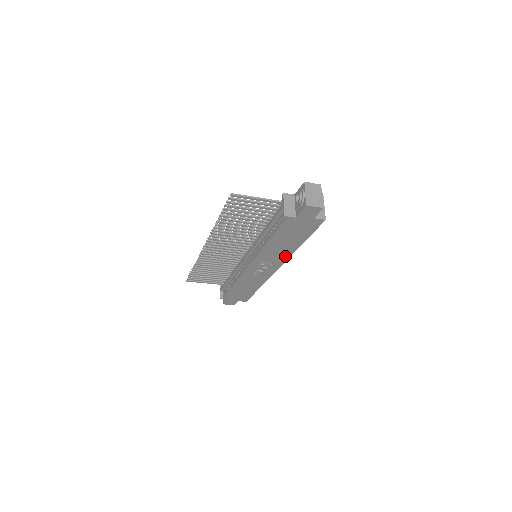
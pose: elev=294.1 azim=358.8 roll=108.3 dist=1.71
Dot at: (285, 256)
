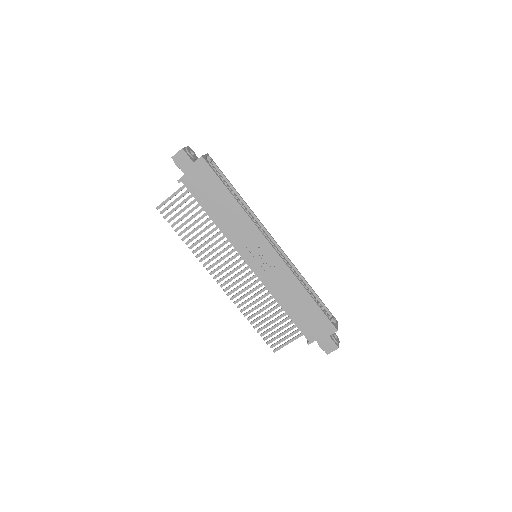
Dot at: (248, 223)
